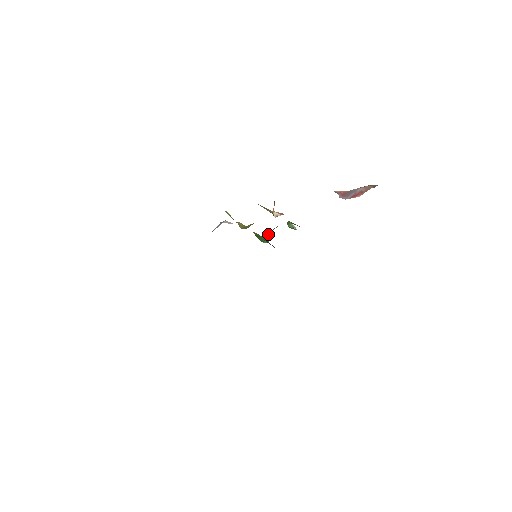
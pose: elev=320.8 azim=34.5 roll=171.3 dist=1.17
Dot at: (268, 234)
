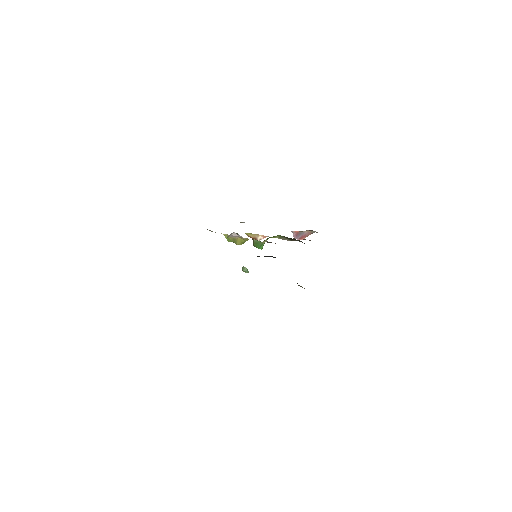
Dot at: (265, 241)
